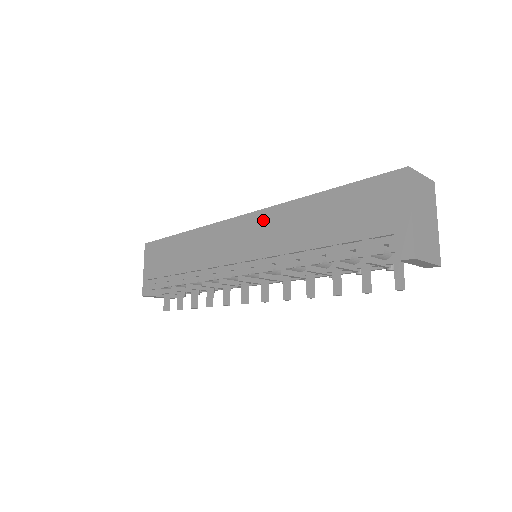
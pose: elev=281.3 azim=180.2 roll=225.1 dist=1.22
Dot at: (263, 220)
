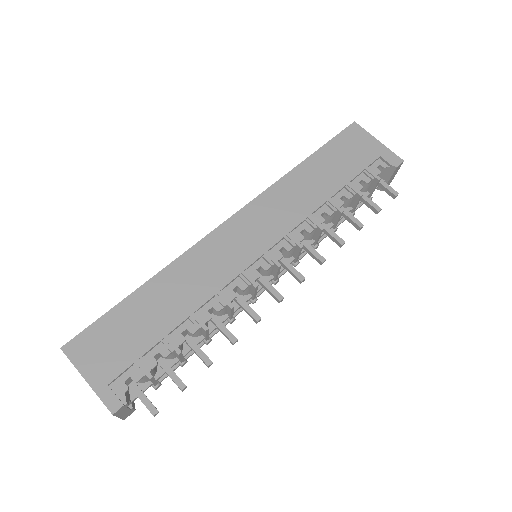
Dot at: (263, 205)
